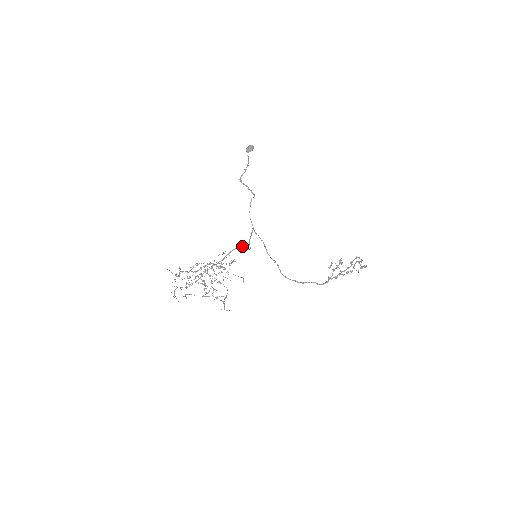
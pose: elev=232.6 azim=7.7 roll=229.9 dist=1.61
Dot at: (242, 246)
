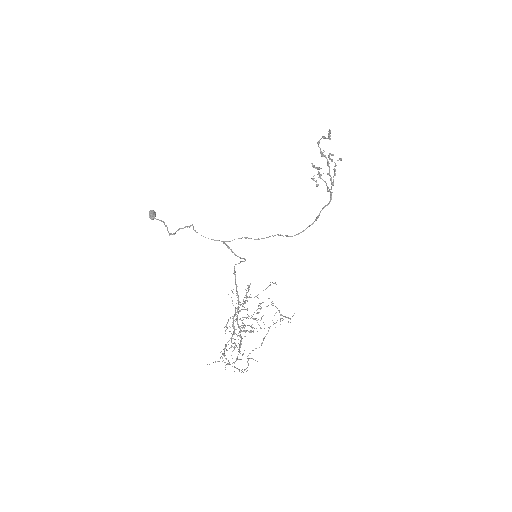
Dot at: occluded
